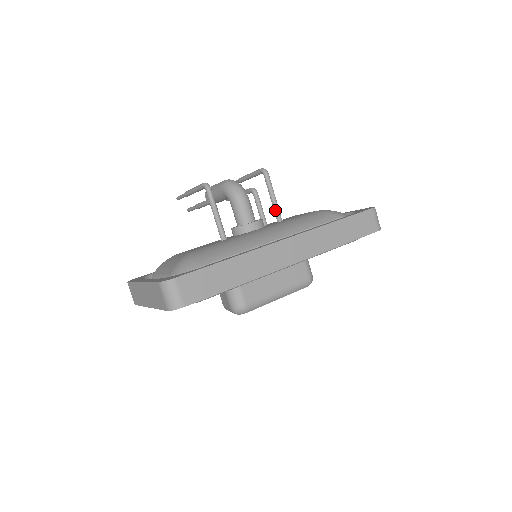
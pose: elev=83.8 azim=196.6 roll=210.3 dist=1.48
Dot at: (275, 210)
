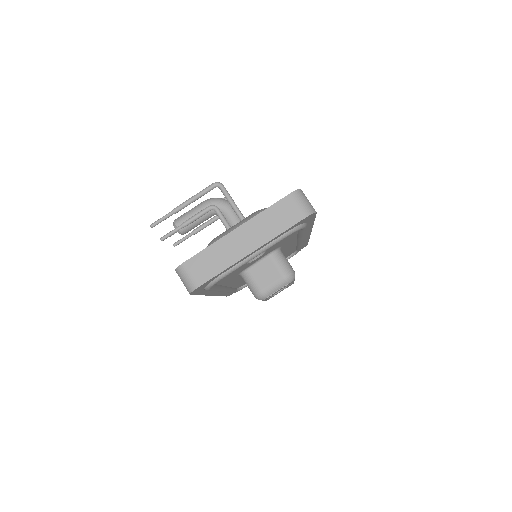
Dot at: occluded
